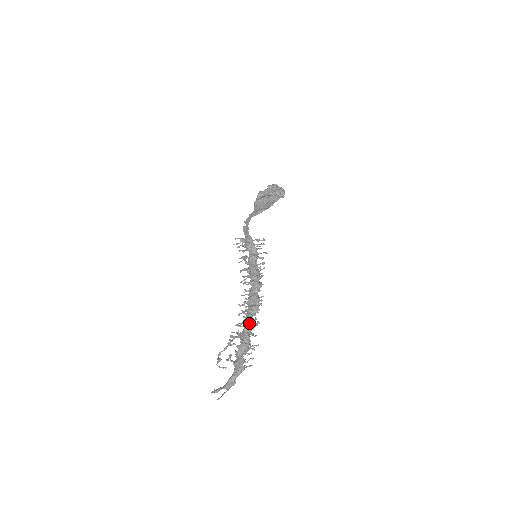
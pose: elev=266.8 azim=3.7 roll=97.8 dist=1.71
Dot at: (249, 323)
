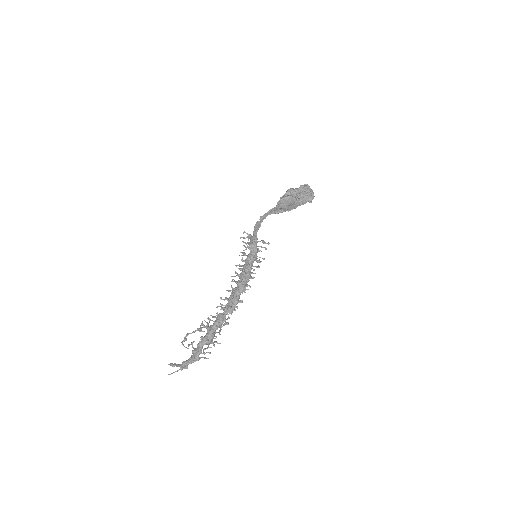
Dot at: (219, 321)
